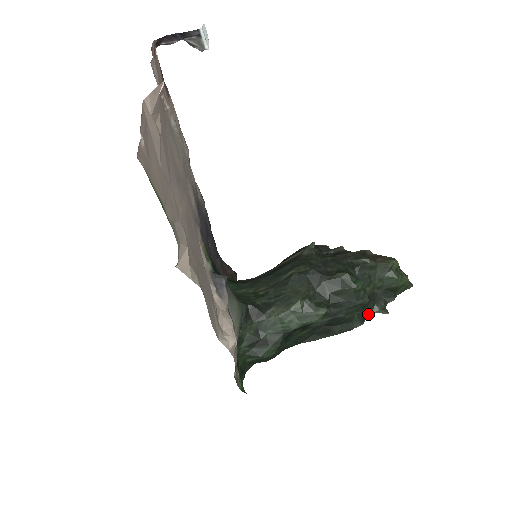
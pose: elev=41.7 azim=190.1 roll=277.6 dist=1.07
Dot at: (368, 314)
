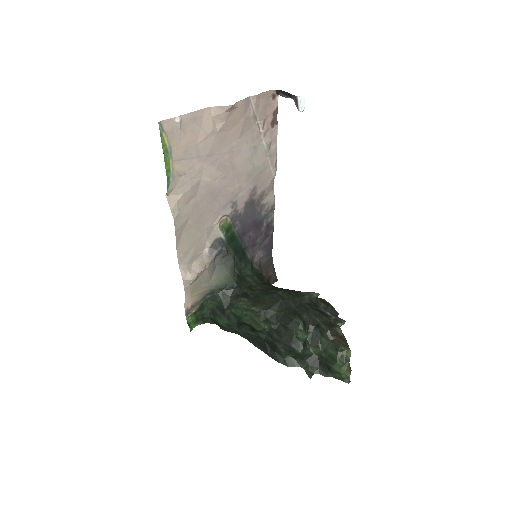
Dot at: (299, 366)
